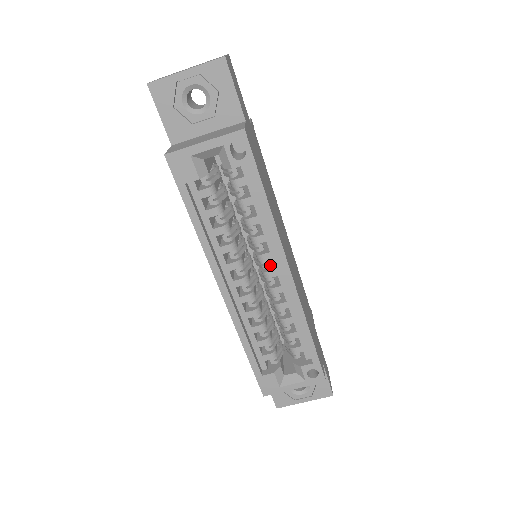
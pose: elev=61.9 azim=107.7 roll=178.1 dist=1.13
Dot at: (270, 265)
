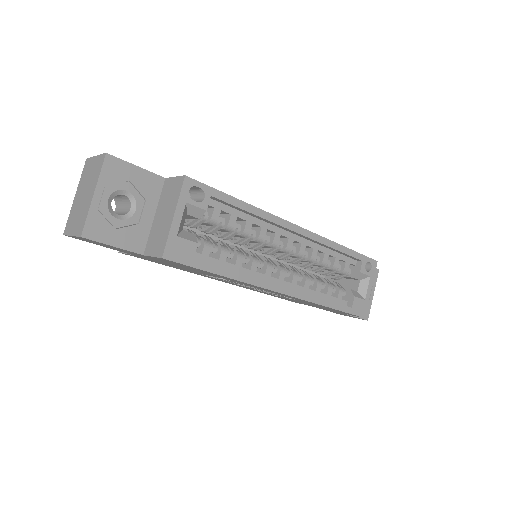
Dot at: occluded
